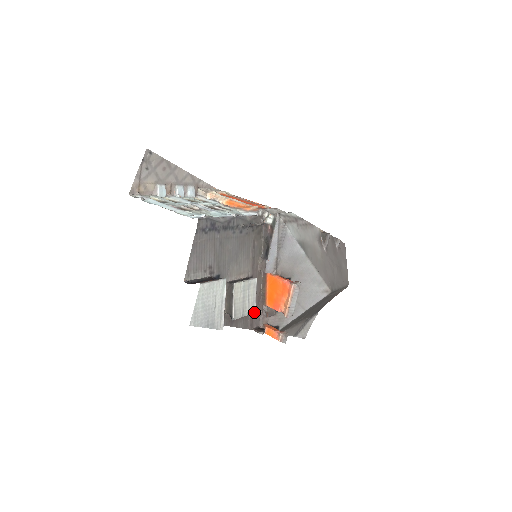
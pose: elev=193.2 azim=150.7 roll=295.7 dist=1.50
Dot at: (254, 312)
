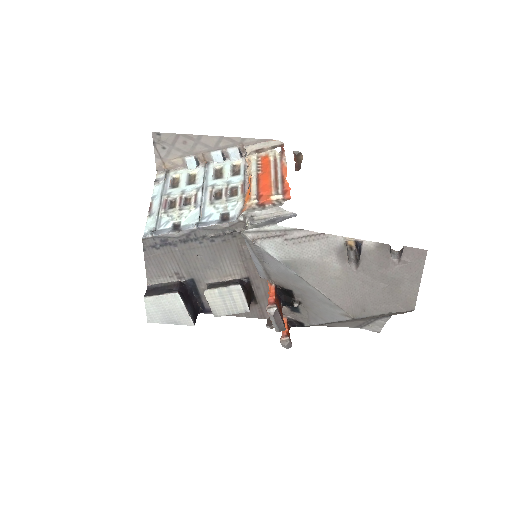
Dot at: (248, 311)
